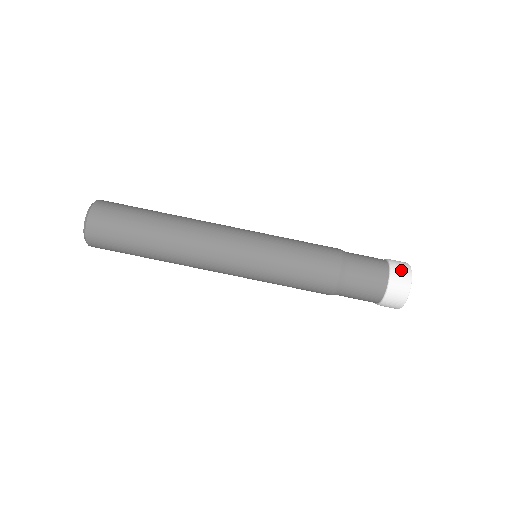
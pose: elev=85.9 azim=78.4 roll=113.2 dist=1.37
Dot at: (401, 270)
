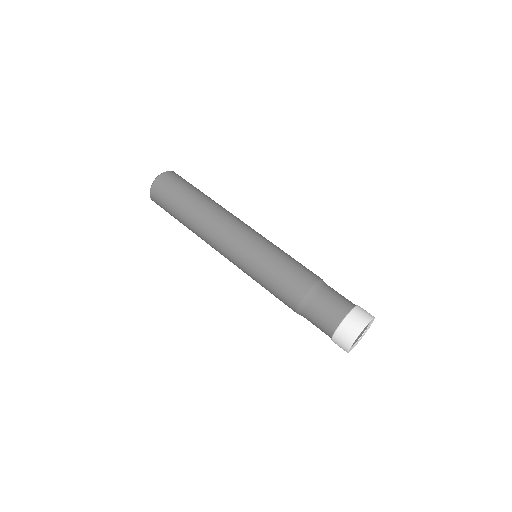
Dot at: (366, 311)
